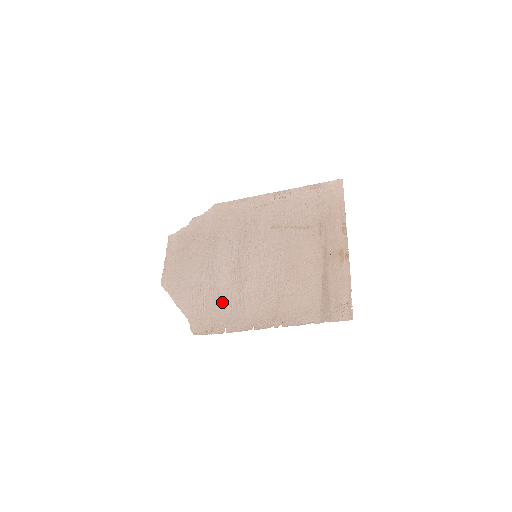
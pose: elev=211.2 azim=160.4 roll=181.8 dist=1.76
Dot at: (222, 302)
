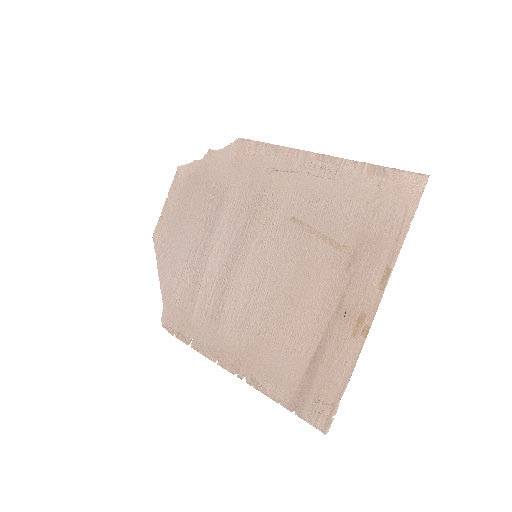
Dot at: (199, 302)
